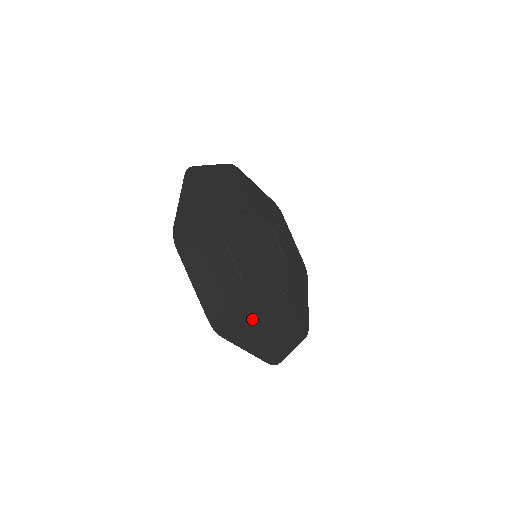
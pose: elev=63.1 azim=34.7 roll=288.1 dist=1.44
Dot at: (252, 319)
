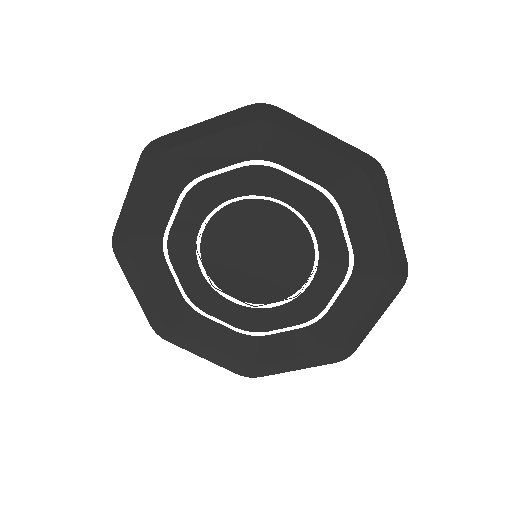
Dot at: (300, 170)
